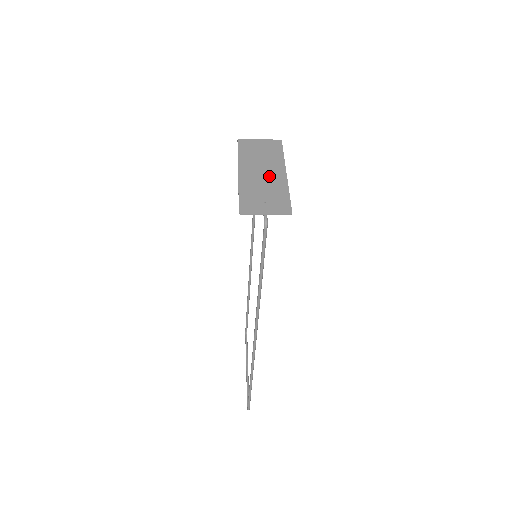
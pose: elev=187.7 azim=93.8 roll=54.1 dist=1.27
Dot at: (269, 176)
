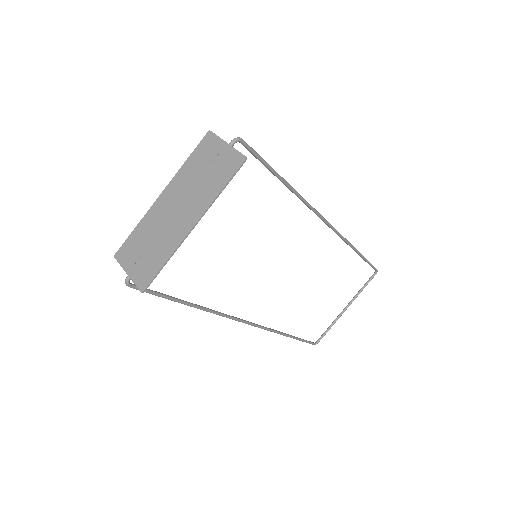
Dot at: (176, 220)
